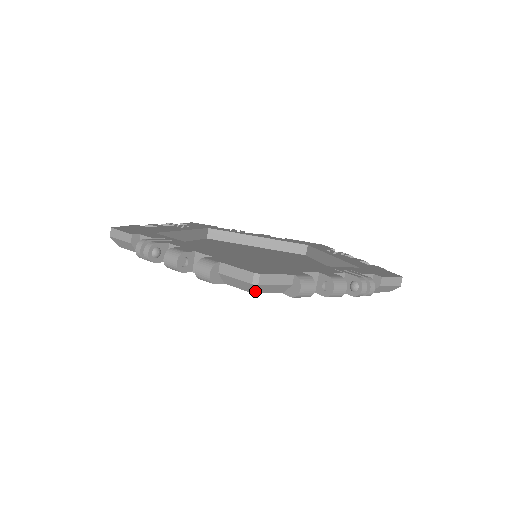
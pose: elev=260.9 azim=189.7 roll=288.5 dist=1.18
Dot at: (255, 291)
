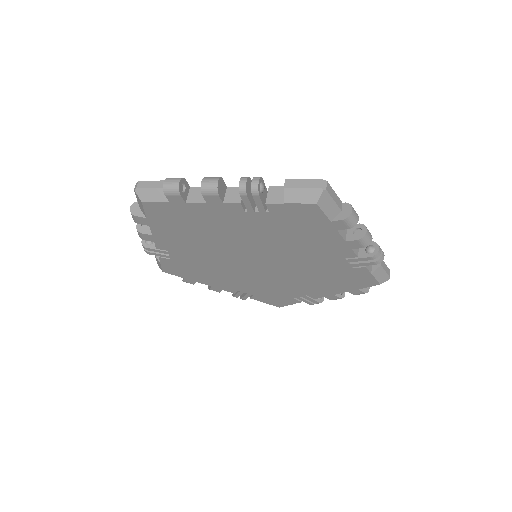
Dot at: (141, 199)
